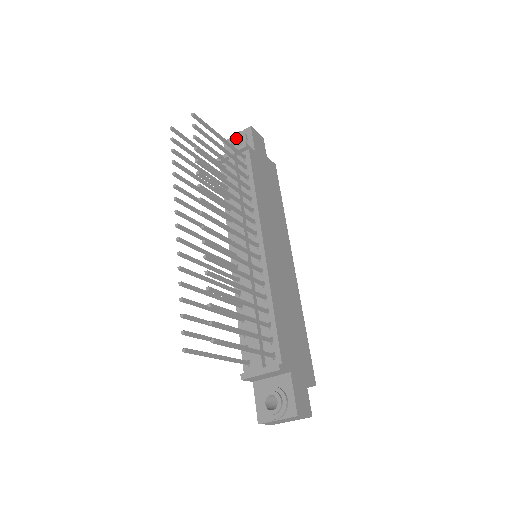
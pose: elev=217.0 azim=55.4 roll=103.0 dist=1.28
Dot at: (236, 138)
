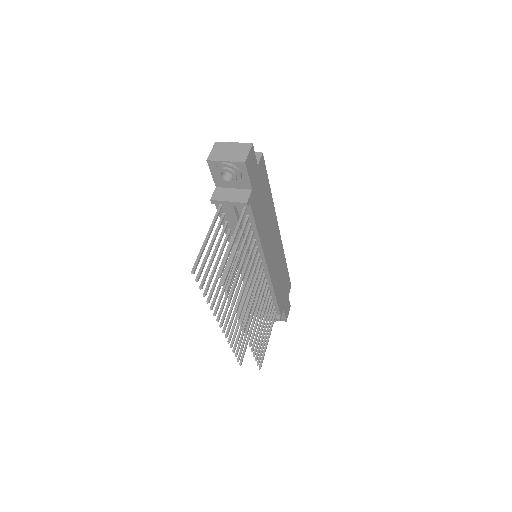
Dot at: (226, 169)
